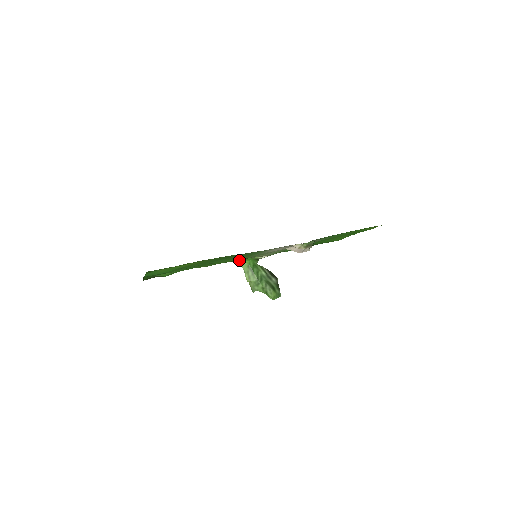
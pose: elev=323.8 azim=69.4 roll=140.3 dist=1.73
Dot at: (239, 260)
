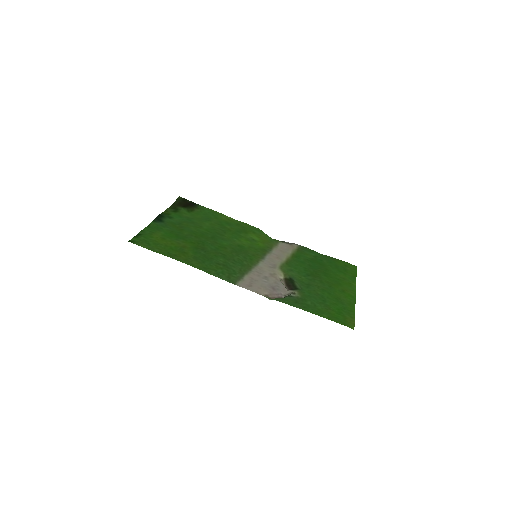
Dot at: occluded
